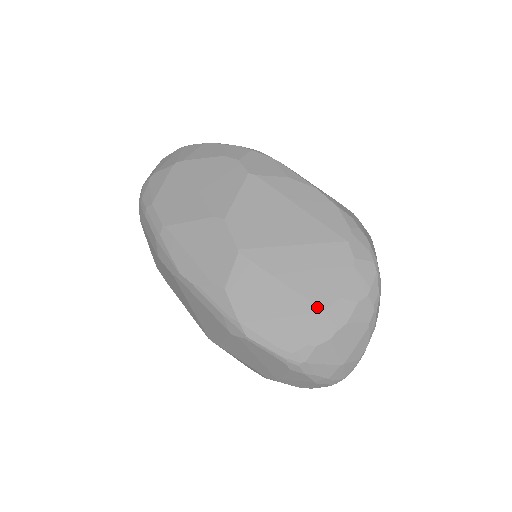
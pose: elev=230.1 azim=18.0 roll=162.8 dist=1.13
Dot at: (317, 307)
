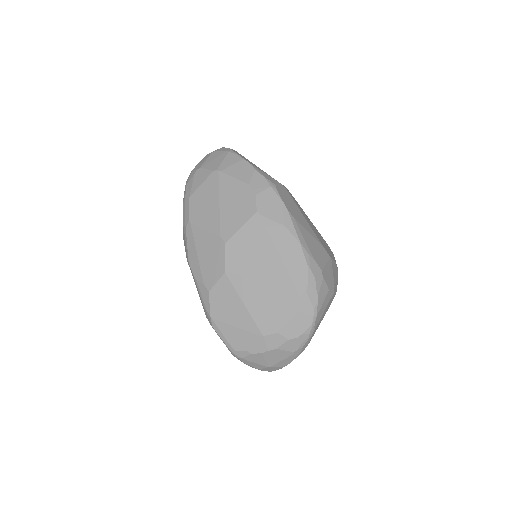
Dot at: (260, 332)
